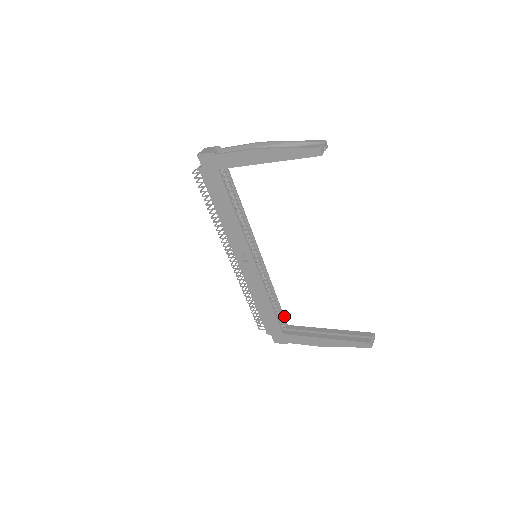
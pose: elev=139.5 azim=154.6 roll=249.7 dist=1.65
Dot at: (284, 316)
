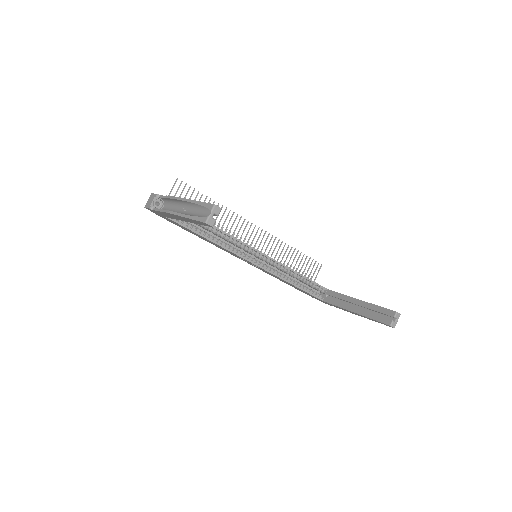
Dot at: occluded
